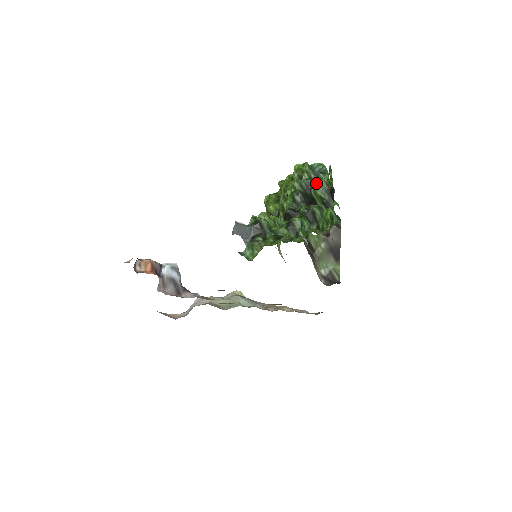
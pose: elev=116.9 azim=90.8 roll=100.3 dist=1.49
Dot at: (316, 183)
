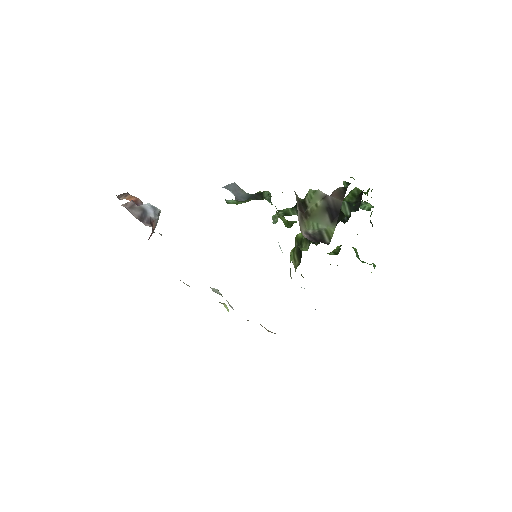
Dot at: occluded
